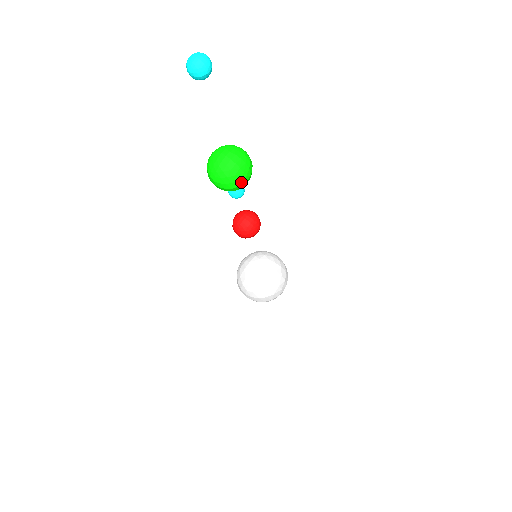
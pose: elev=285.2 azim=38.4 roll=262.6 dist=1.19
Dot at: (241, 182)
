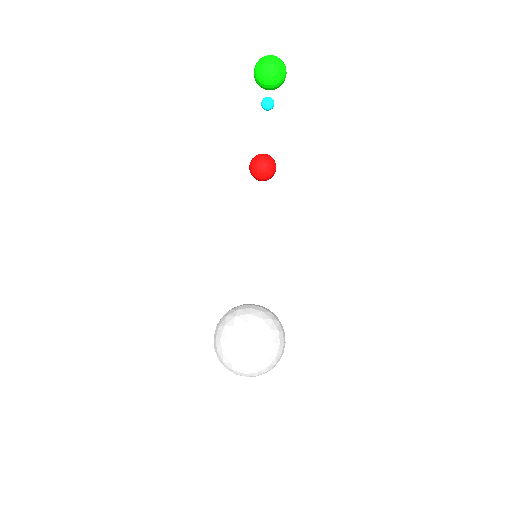
Dot at: (265, 62)
